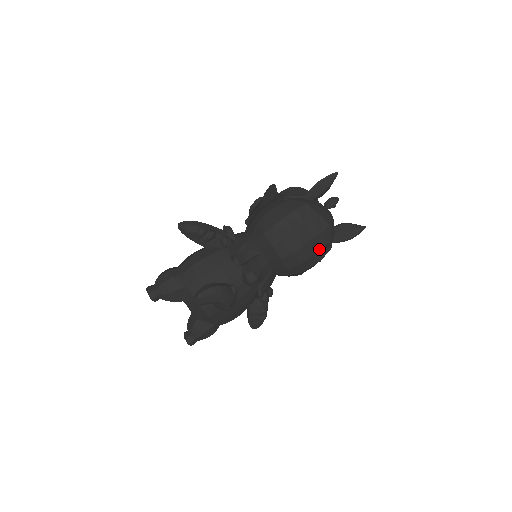
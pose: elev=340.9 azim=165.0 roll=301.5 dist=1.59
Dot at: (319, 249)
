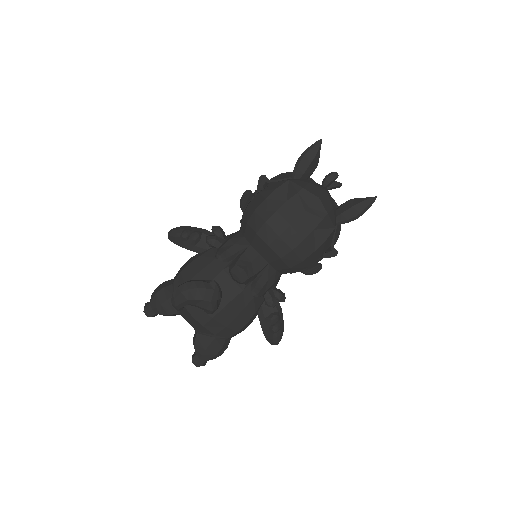
Dot at: (314, 229)
